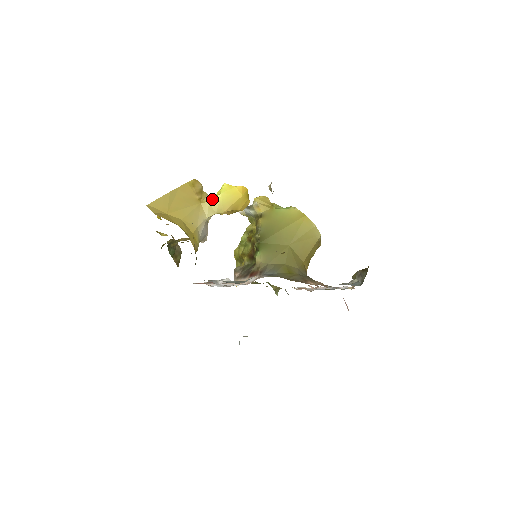
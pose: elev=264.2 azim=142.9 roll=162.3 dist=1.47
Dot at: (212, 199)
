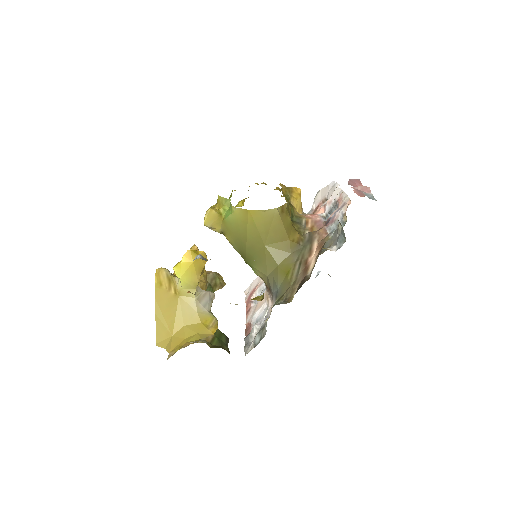
Dot at: (181, 286)
